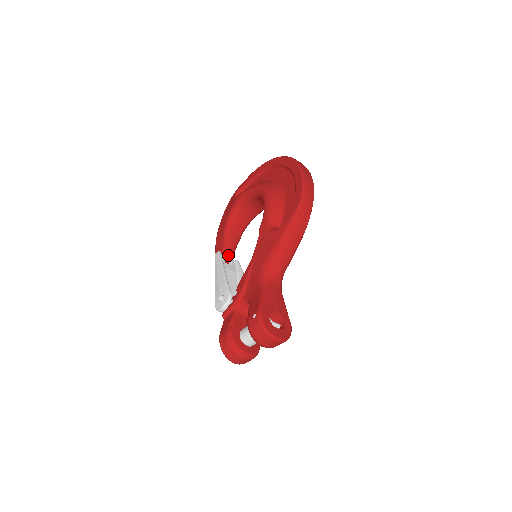
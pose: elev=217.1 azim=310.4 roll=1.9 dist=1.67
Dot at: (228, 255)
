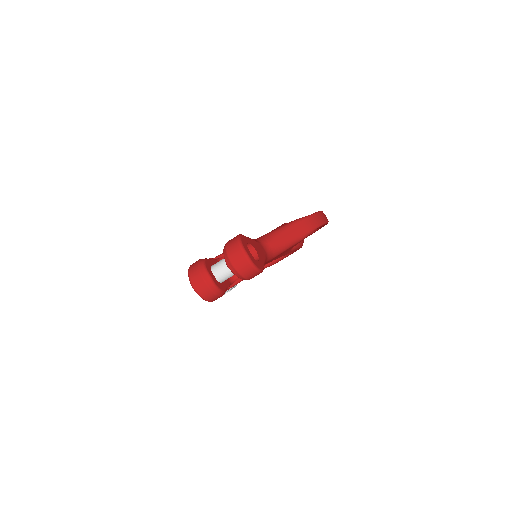
Dot at: occluded
